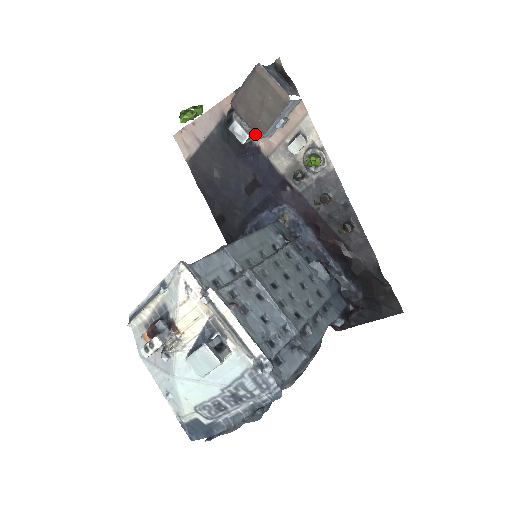
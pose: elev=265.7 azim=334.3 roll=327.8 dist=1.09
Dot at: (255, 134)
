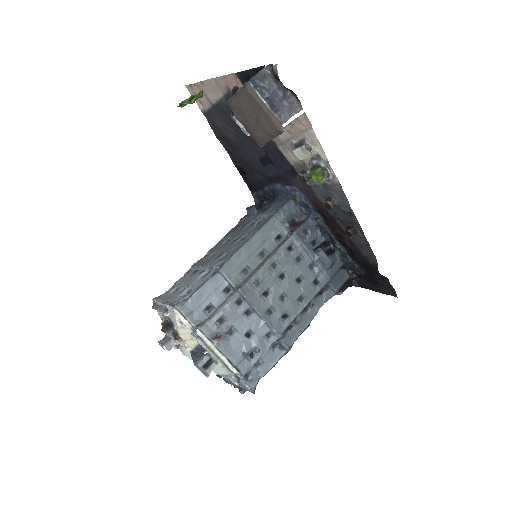
Dot at: occluded
